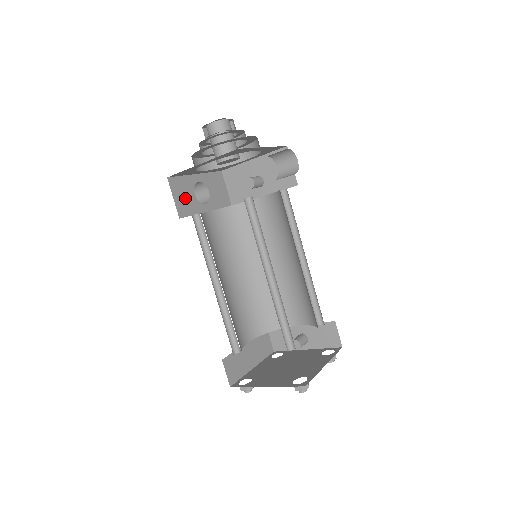
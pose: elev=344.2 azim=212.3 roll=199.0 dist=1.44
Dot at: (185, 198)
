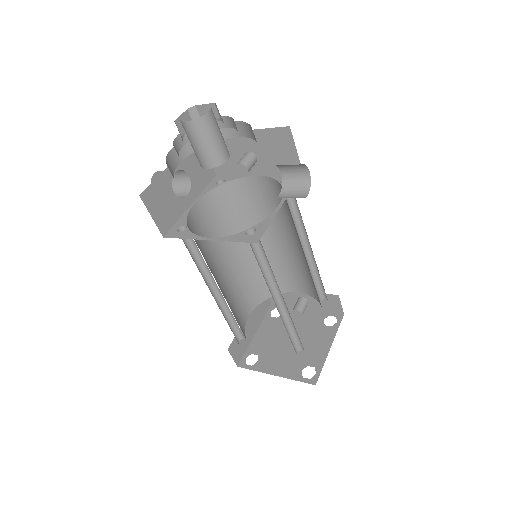
Dot at: (164, 206)
